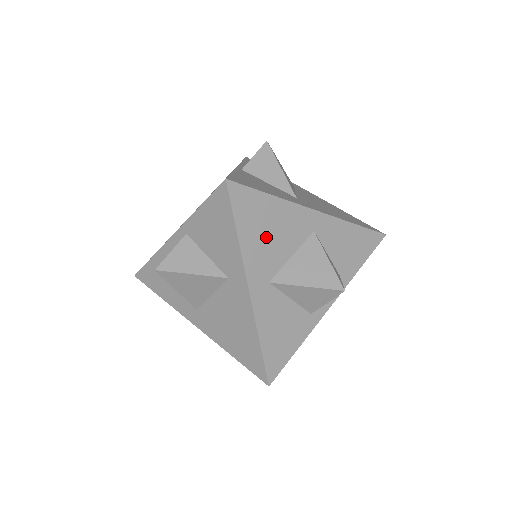
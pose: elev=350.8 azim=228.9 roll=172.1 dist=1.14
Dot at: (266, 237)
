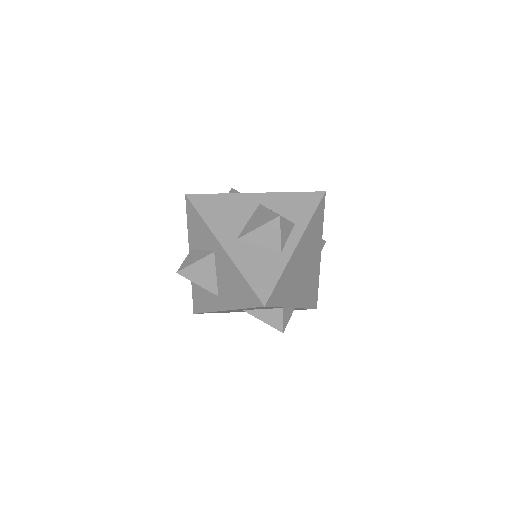
Dot at: (224, 215)
